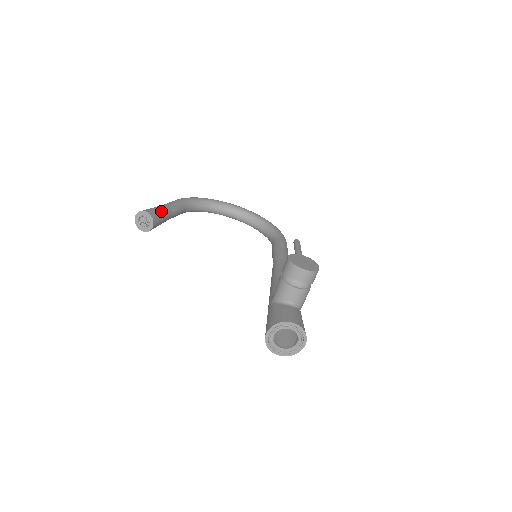
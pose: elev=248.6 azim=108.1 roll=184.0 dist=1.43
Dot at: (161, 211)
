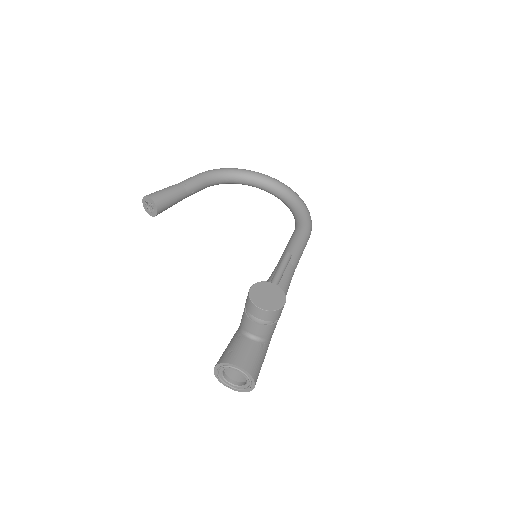
Dot at: (170, 194)
